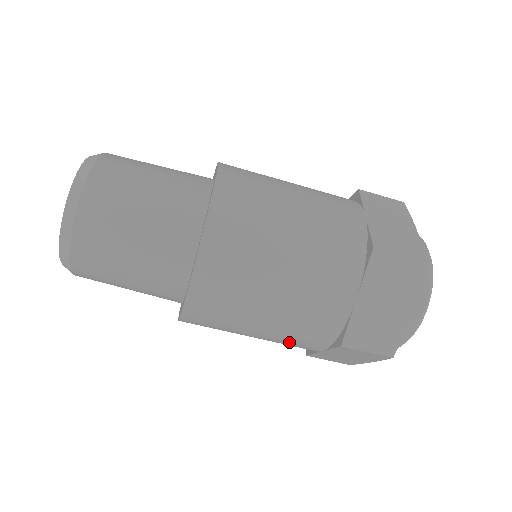
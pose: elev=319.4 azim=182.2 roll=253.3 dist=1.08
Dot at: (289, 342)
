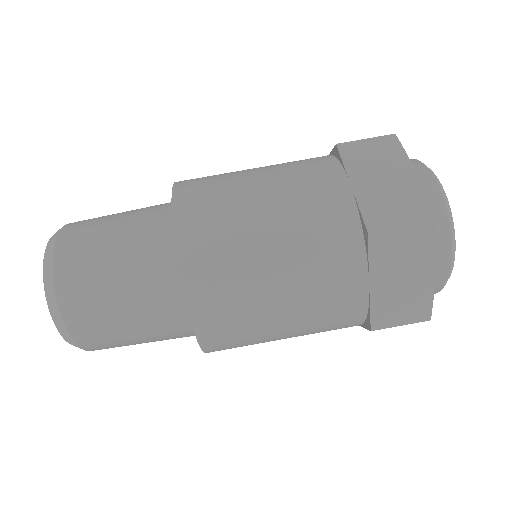
Dot at: (323, 285)
